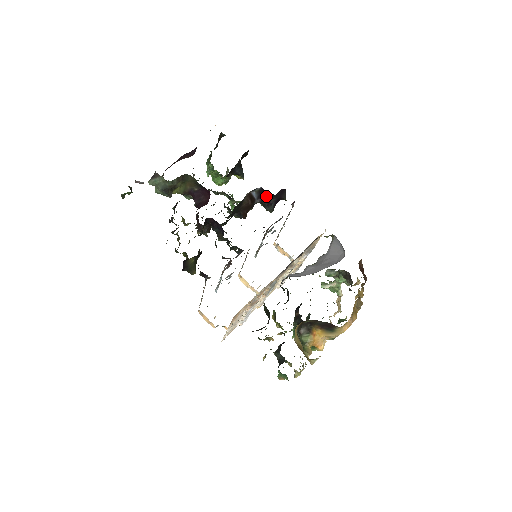
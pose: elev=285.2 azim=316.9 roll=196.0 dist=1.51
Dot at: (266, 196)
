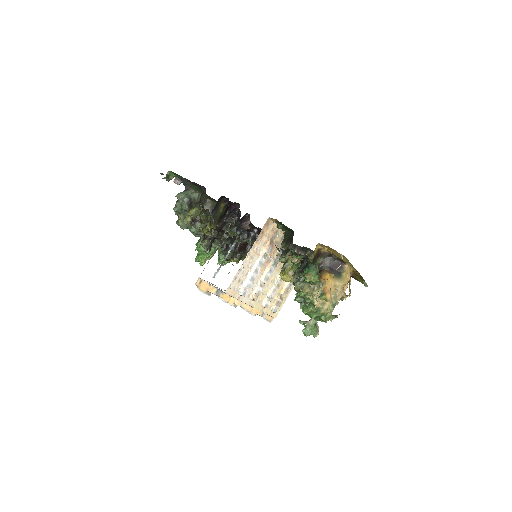
Dot at: occluded
